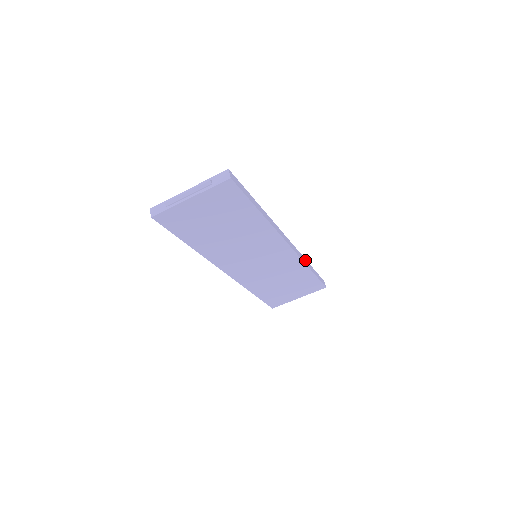
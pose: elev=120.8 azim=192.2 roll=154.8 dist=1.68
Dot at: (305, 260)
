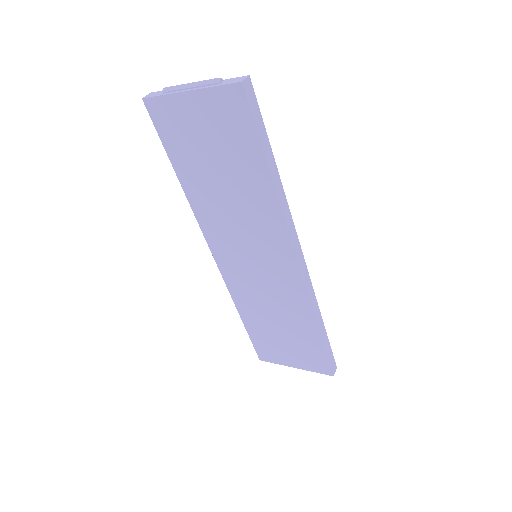
Dot at: (318, 310)
